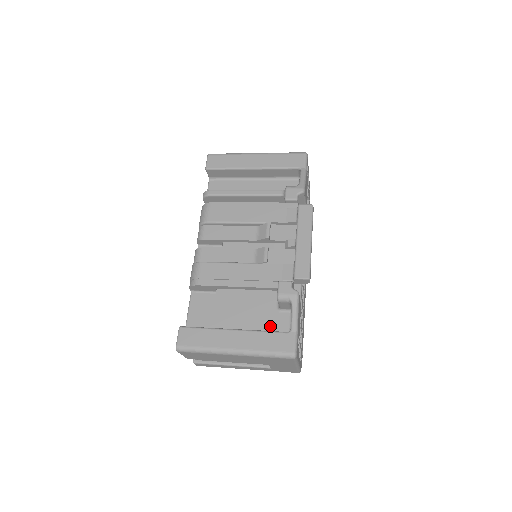
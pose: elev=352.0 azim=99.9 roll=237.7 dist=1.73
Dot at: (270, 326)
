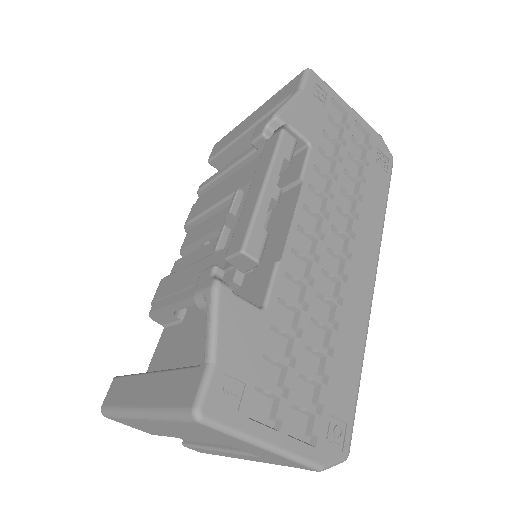
Dot at: occluded
